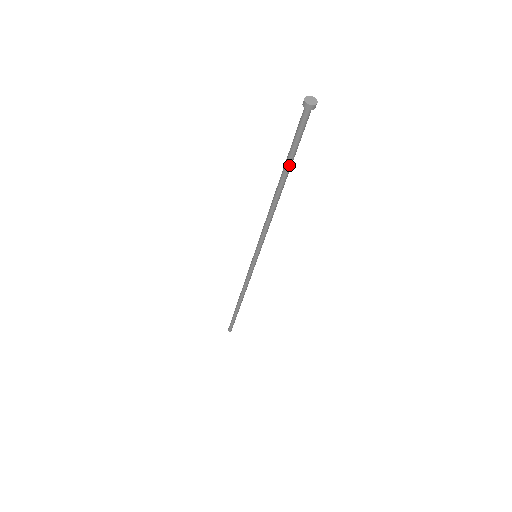
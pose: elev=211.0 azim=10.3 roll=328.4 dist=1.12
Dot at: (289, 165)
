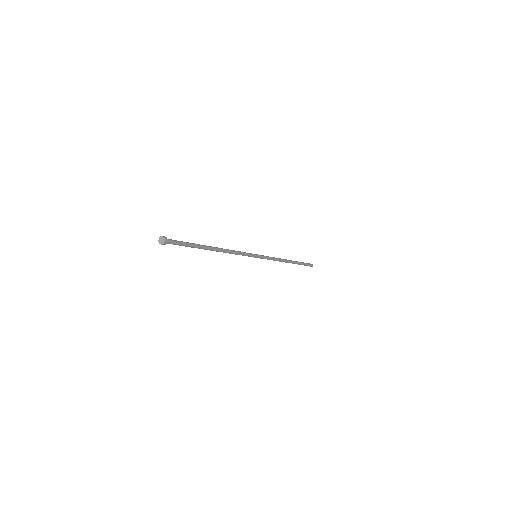
Dot at: occluded
